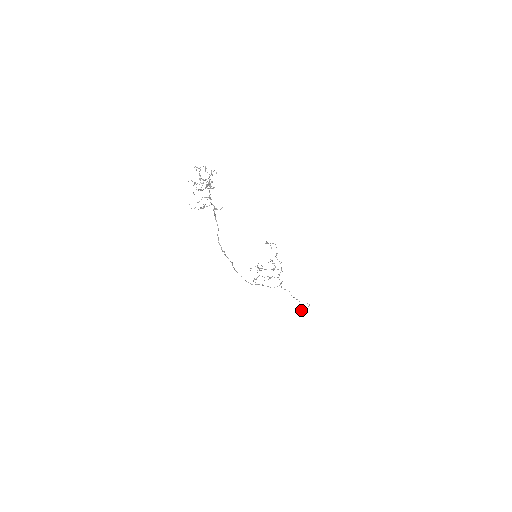
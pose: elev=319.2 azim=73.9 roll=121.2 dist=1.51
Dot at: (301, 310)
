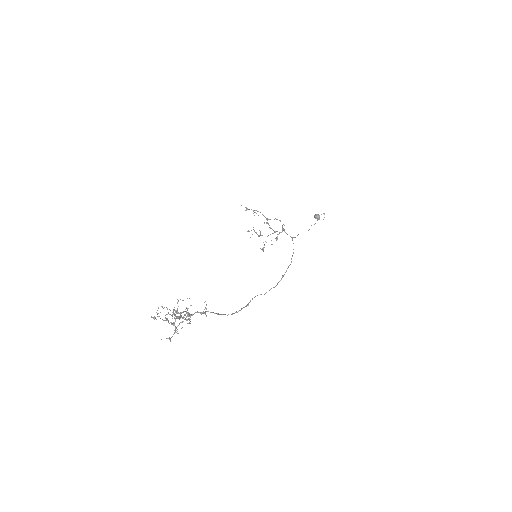
Dot at: (318, 216)
